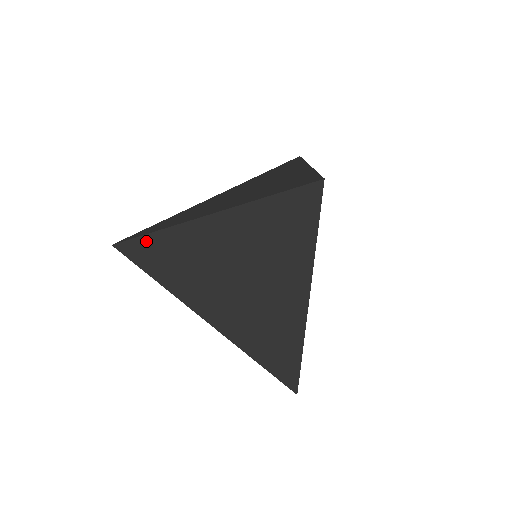
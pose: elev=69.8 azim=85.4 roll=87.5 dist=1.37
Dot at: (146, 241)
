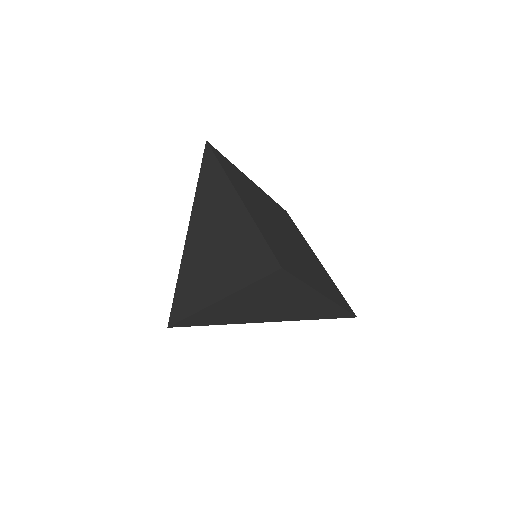
Dot at: (176, 297)
